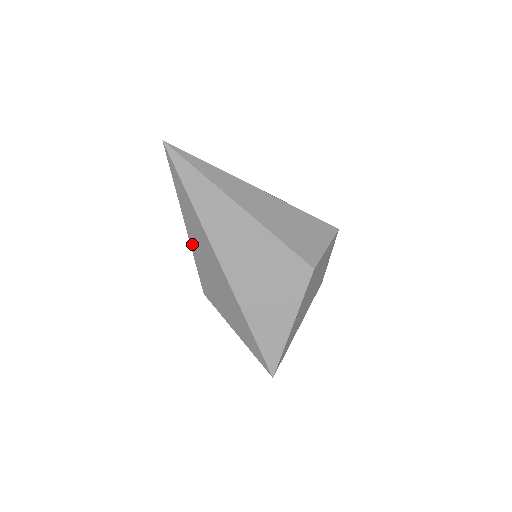
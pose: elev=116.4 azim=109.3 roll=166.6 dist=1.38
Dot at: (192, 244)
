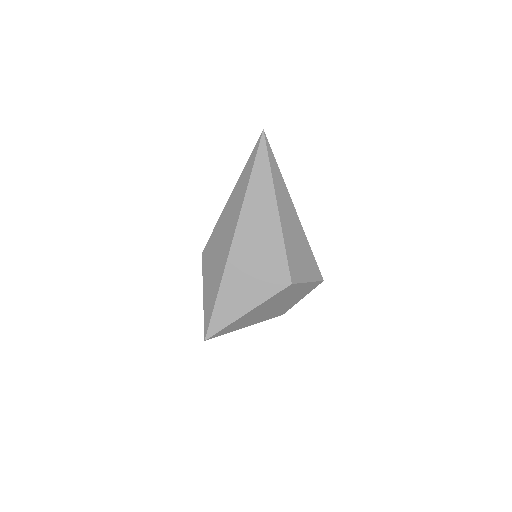
Dot at: (225, 210)
